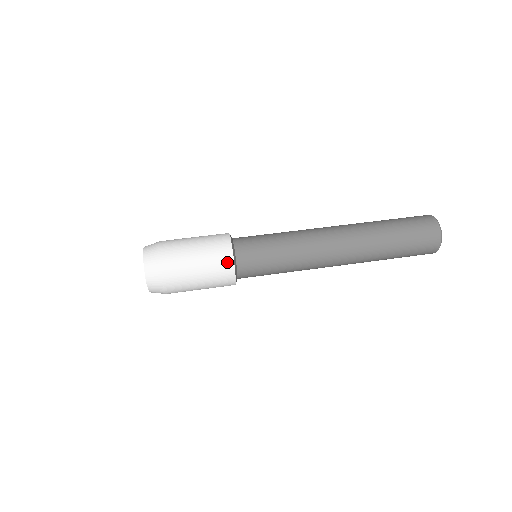
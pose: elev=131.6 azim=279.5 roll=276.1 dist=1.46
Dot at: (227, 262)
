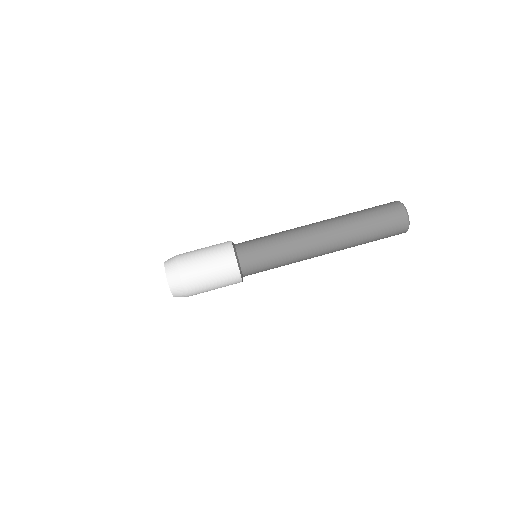
Dot at: occluded
